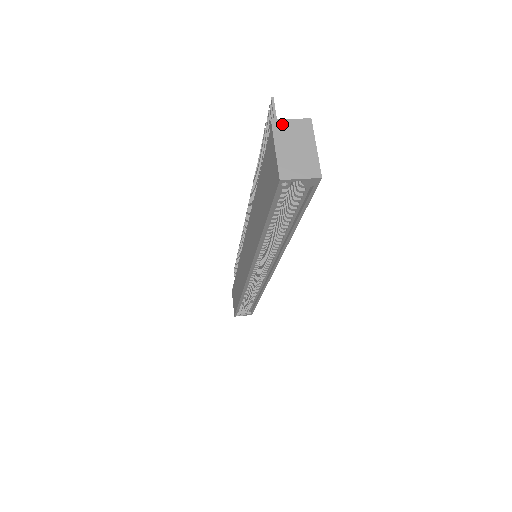
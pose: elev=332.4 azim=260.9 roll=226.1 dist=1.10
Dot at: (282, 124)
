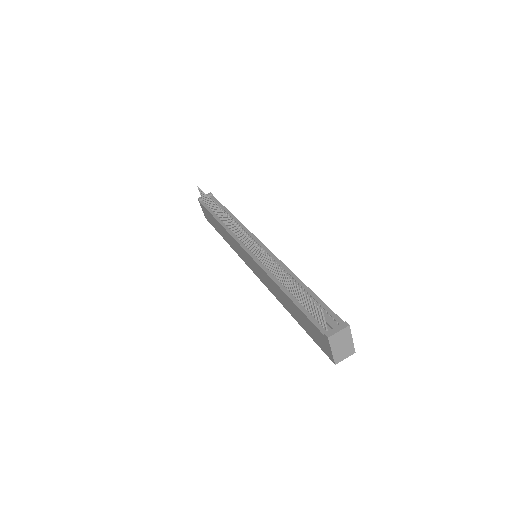
Dot at: (334, 337)
